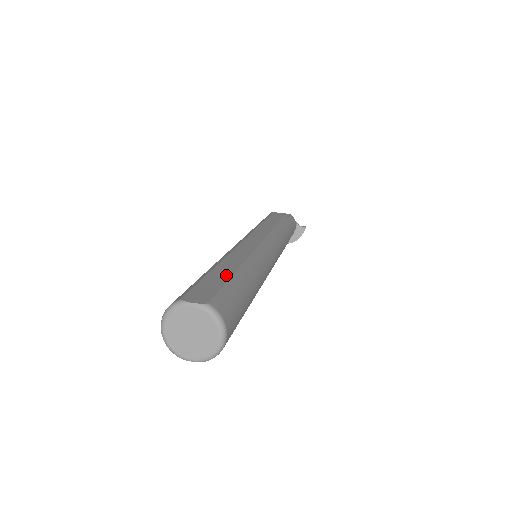
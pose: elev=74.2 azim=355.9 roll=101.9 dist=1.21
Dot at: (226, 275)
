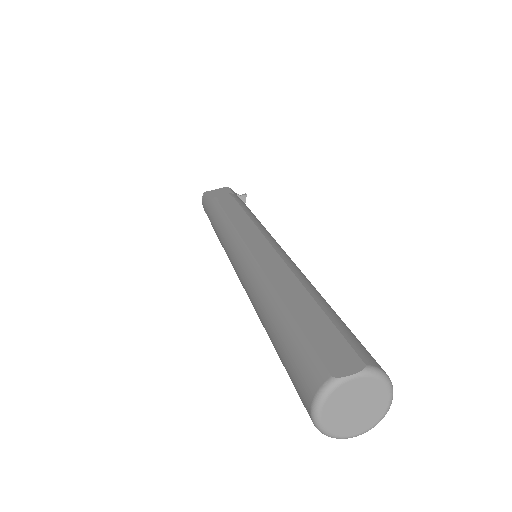
Dot at: (314, 309)
